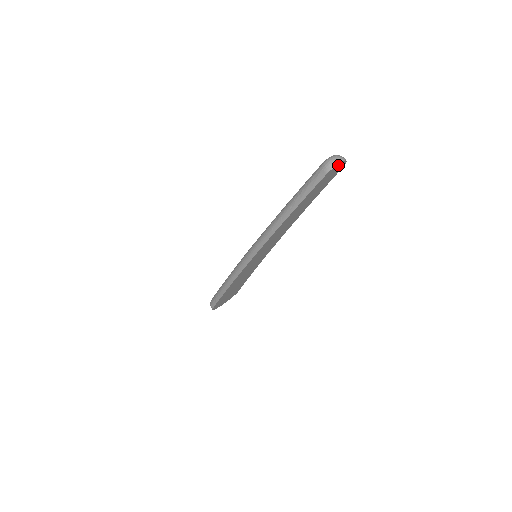
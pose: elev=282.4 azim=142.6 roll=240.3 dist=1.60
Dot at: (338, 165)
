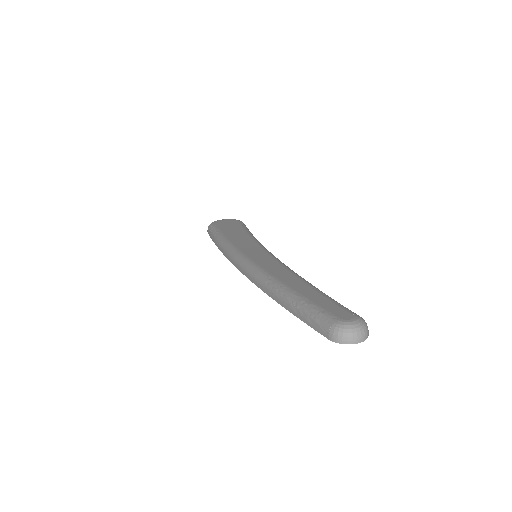
Dot at: (350, 340)
